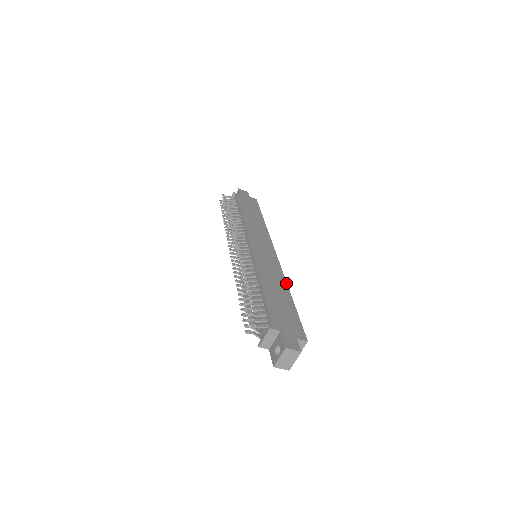
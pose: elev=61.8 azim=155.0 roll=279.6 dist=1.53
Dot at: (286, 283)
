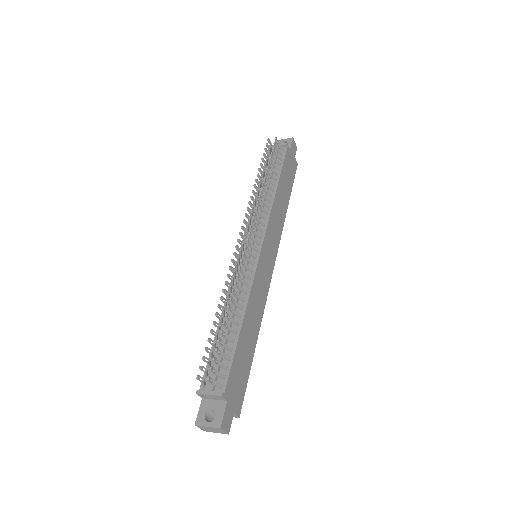
Dot at: (261, 321)
